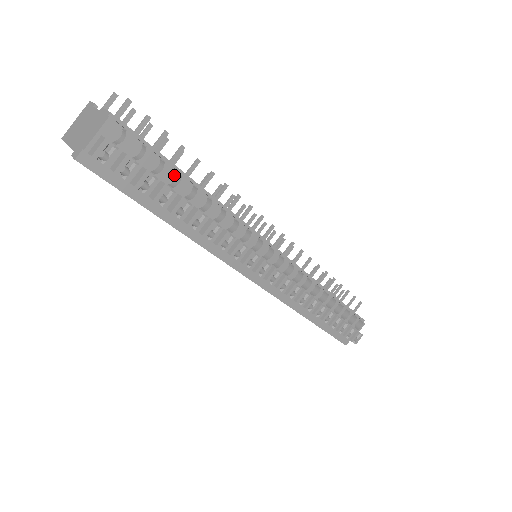
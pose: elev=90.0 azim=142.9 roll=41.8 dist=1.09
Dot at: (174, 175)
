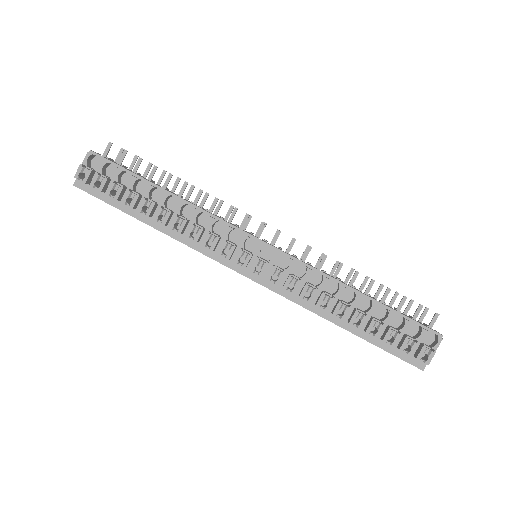
Dot at: occluded
